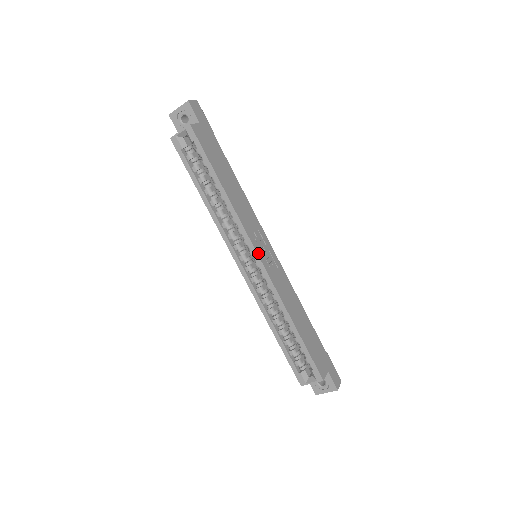
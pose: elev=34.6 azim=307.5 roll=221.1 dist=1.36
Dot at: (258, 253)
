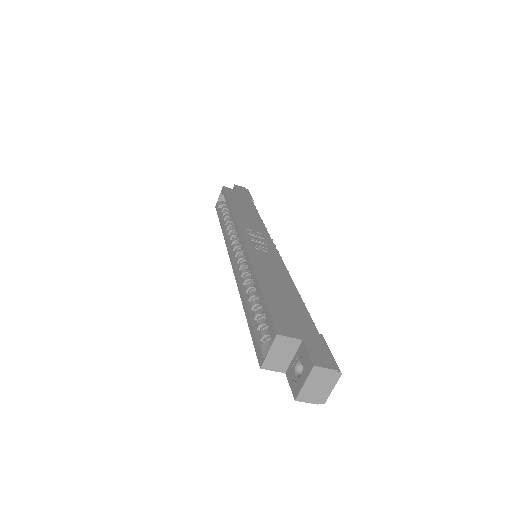
Dot at: (243, 235)
